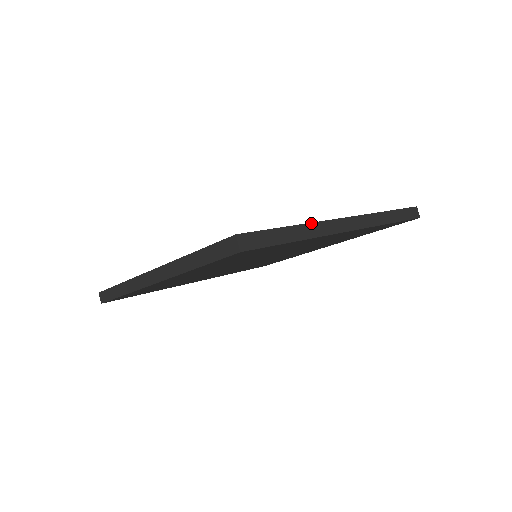
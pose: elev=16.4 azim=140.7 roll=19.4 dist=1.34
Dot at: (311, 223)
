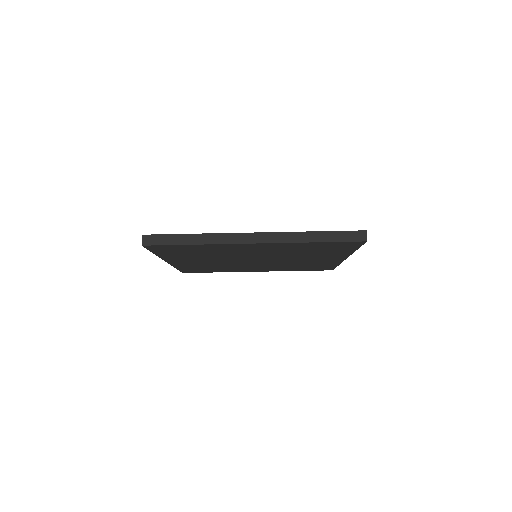
Dot at: occluded
